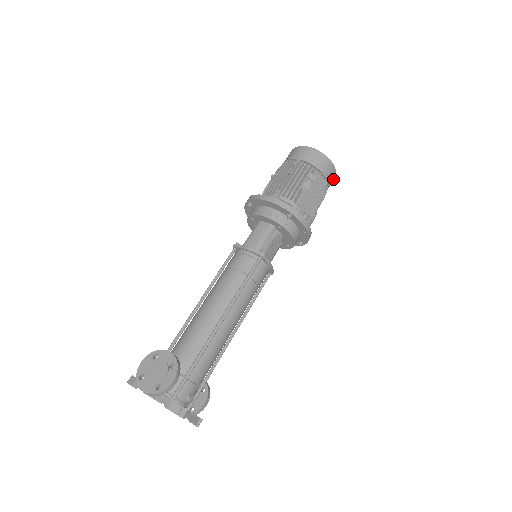
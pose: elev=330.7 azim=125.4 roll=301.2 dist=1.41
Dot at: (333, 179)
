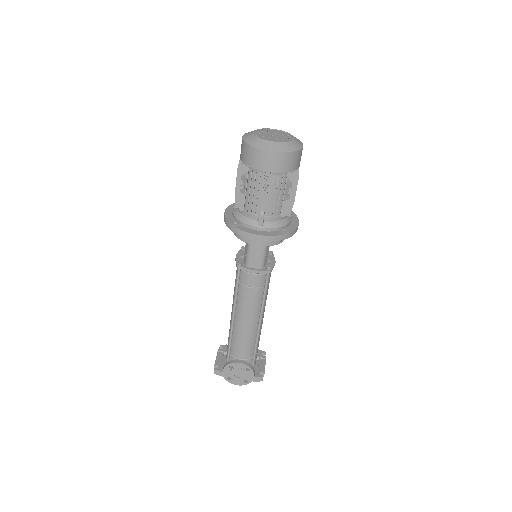
Dot at: occluded
